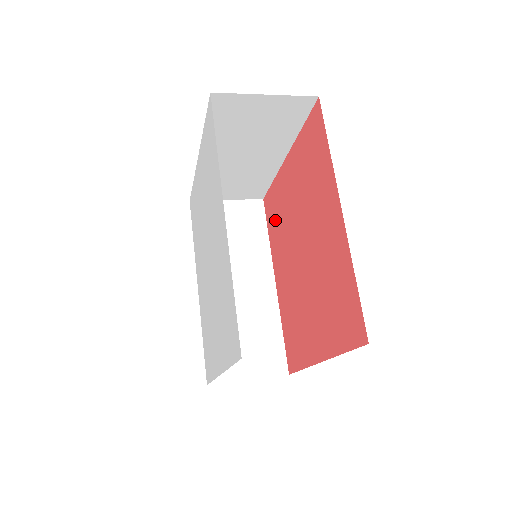
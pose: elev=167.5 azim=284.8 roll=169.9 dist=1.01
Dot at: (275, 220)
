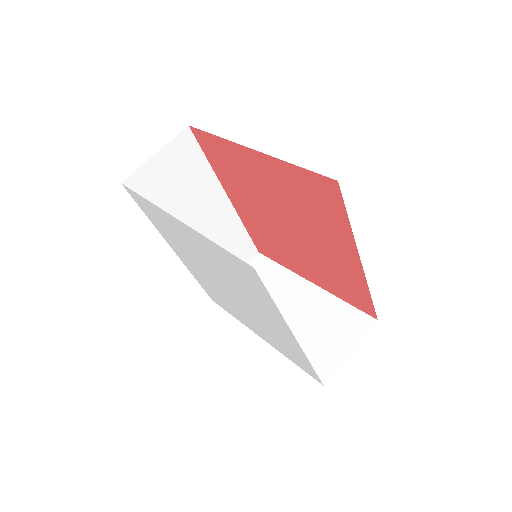
Dot at: (225, 166)
